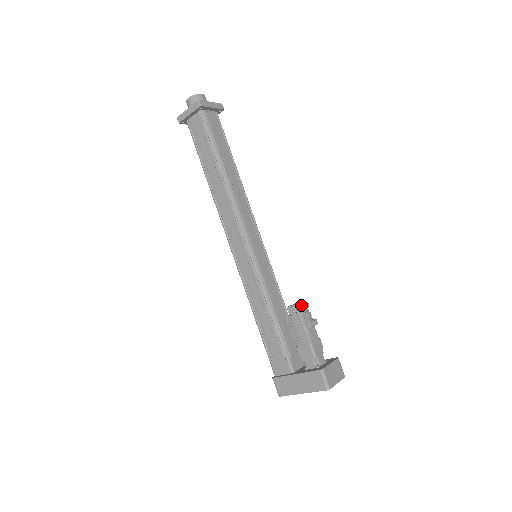
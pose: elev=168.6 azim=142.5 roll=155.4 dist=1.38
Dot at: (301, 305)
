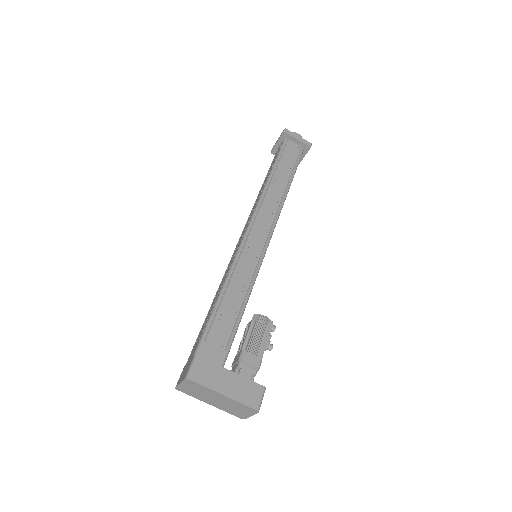
Dot at: occluded
